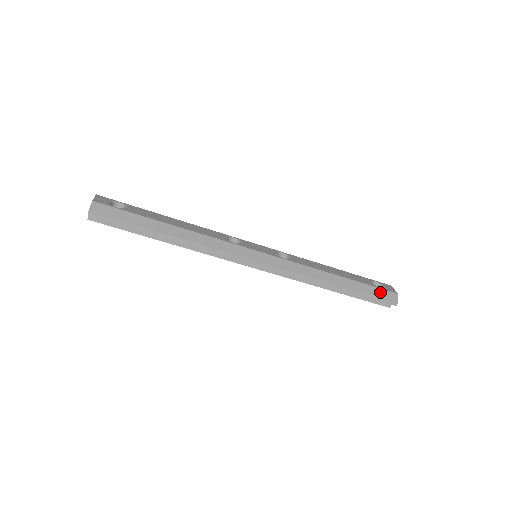
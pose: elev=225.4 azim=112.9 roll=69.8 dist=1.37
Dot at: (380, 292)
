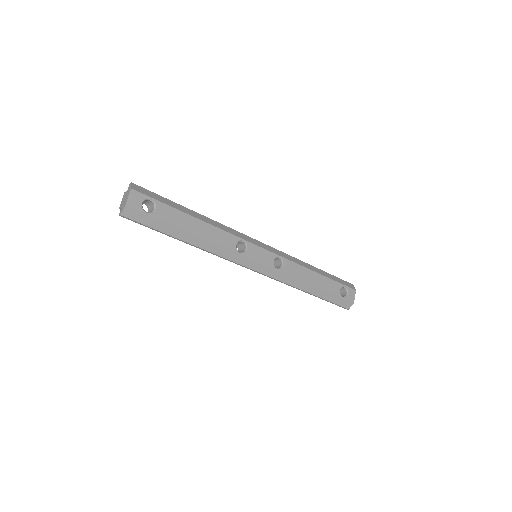
Dot at: (340, 301)
